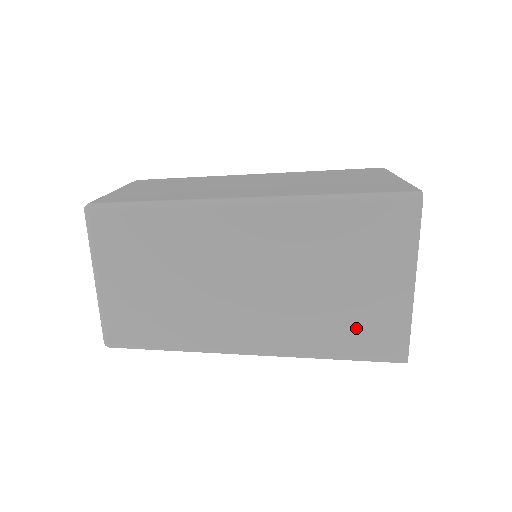
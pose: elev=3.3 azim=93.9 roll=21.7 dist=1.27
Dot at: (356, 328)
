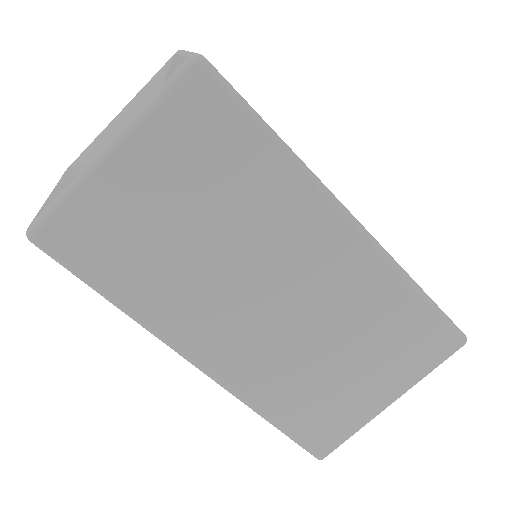
Dot at: (317, 408)
